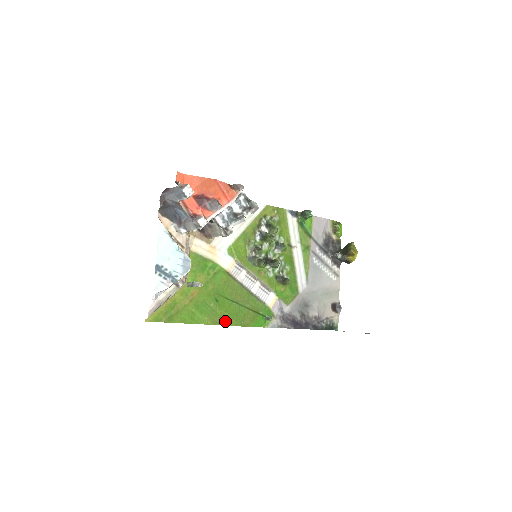
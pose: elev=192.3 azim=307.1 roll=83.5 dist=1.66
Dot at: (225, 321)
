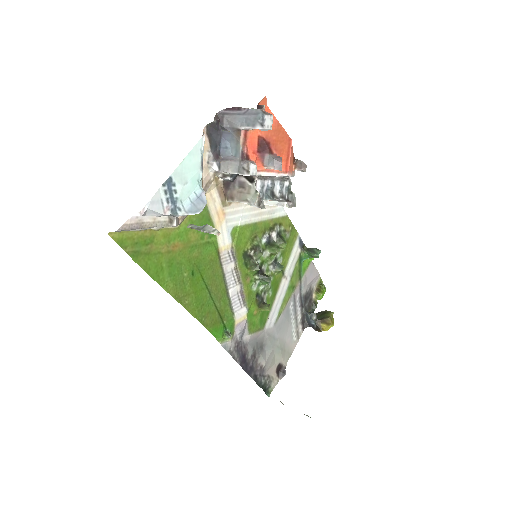
Dot at: (188, 303)
